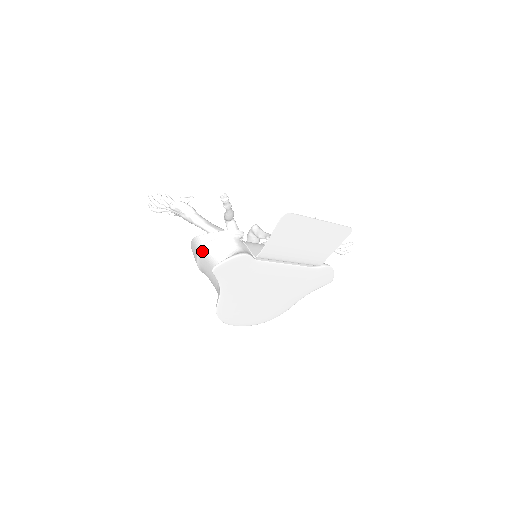
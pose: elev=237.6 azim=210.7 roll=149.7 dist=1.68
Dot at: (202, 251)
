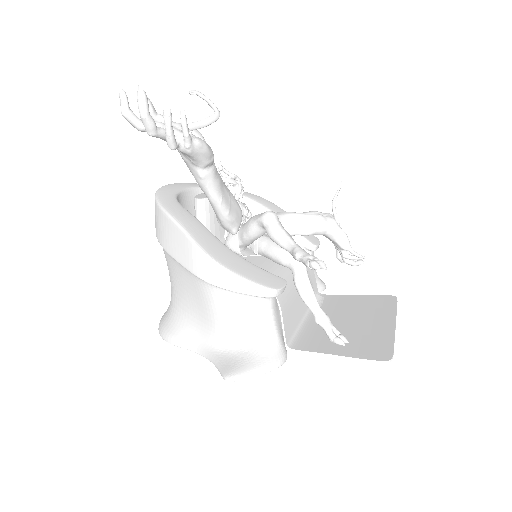
Dot at: (204, 284)
